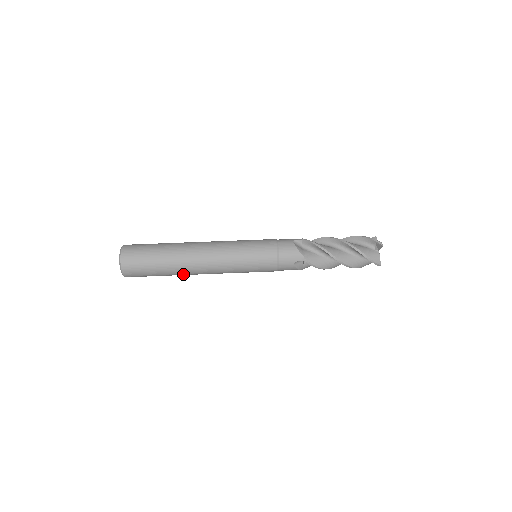
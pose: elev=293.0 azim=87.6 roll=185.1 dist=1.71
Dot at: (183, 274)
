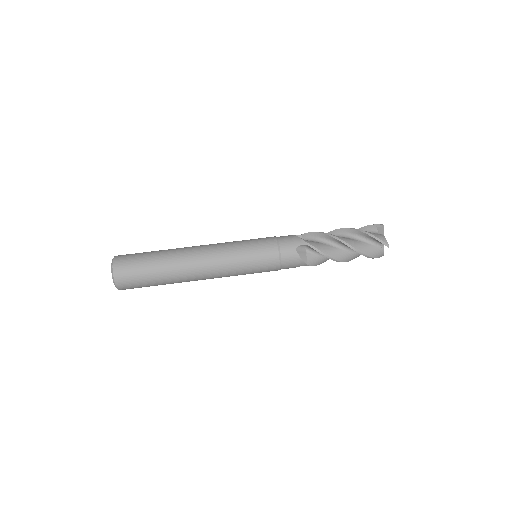
Dot at: occluded
